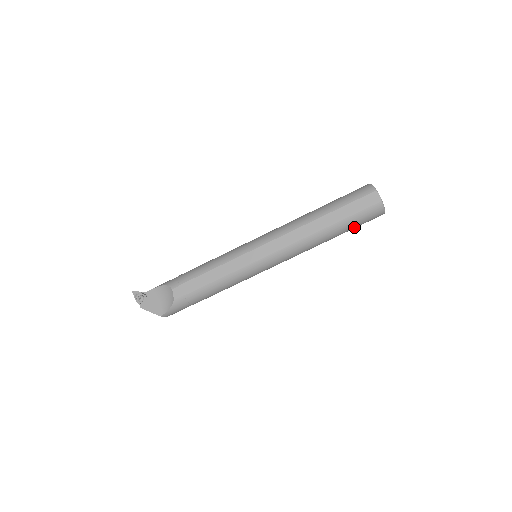
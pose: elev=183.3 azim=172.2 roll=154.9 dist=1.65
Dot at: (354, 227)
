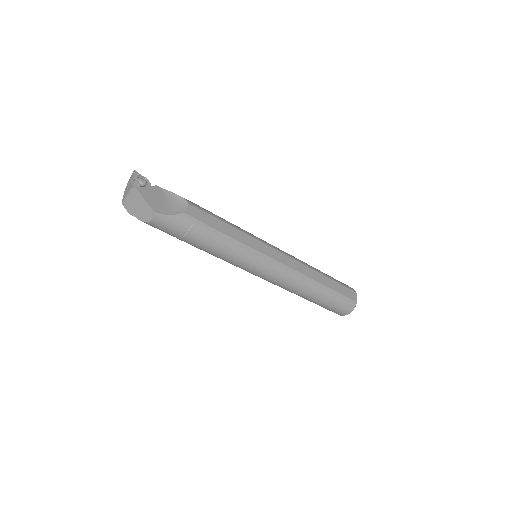
Dot at: (329, 304)
